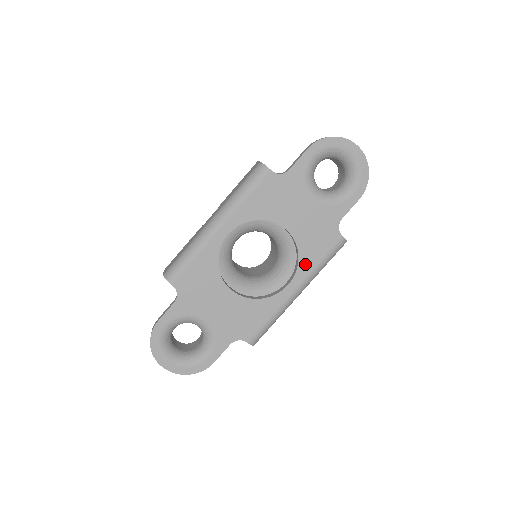
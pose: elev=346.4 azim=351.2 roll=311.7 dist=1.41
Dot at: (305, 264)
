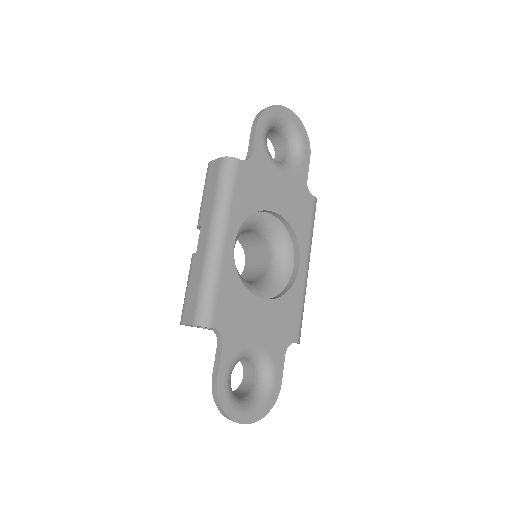
Dot at: (302, 238)
